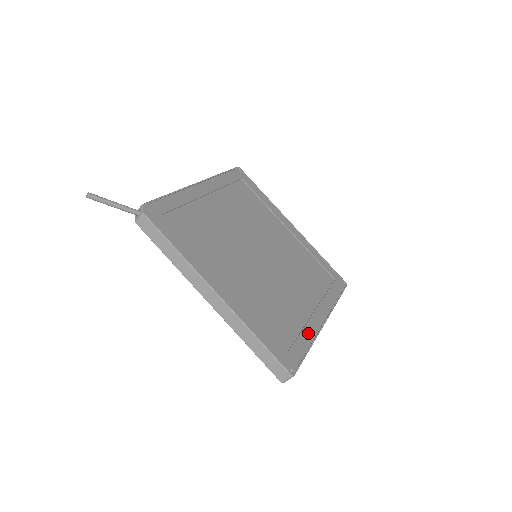
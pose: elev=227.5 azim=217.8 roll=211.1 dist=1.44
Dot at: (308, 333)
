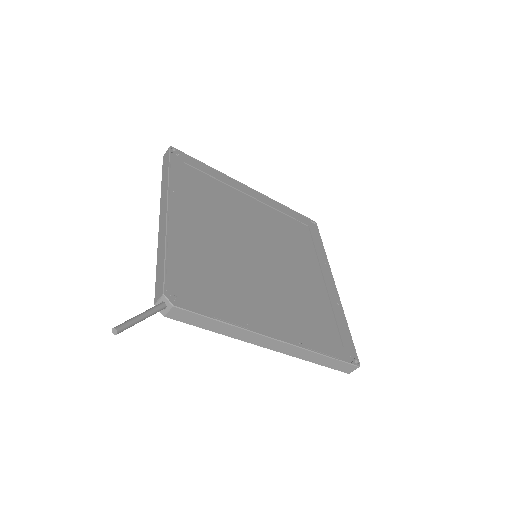
Dot at: (337, 310)
